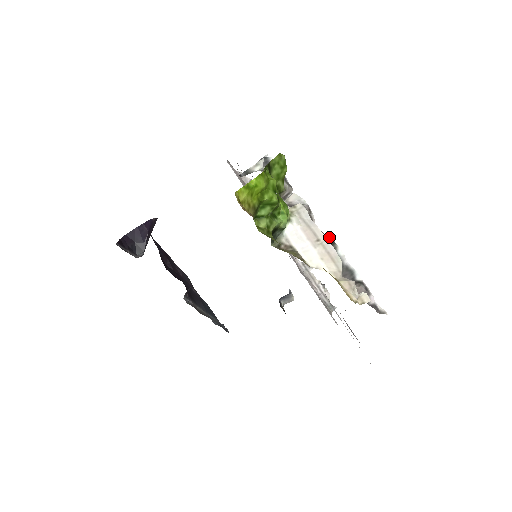
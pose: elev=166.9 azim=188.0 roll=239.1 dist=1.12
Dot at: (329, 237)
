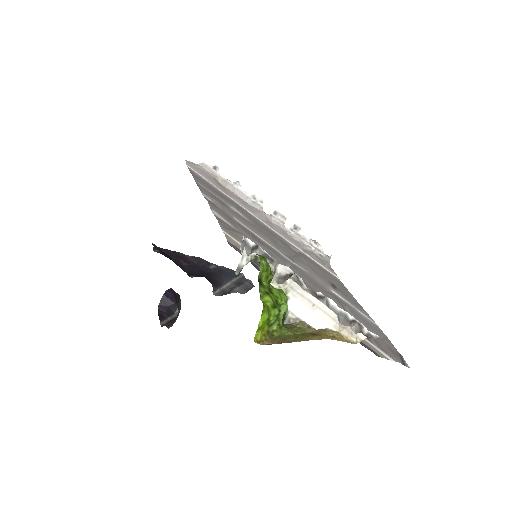
Dot at: (319, 293)
